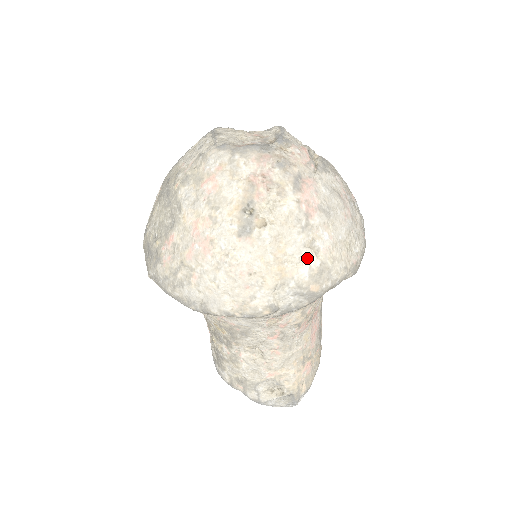
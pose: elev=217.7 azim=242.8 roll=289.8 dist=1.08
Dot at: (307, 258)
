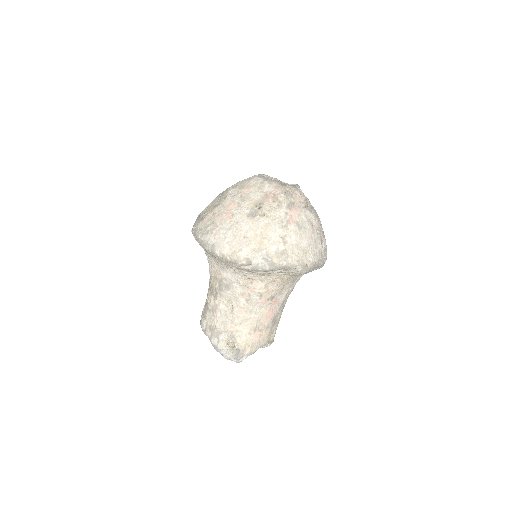
Dot at: (278, 243)
